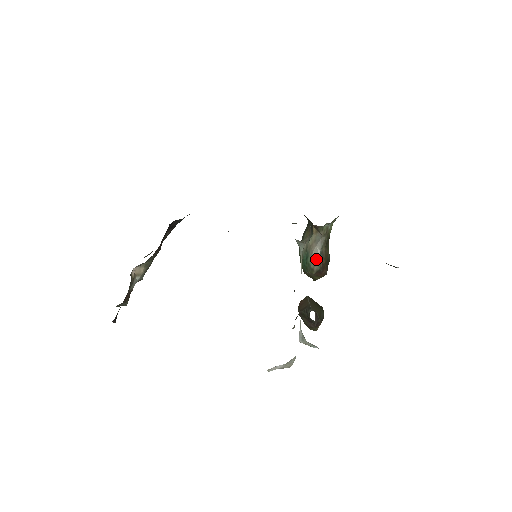
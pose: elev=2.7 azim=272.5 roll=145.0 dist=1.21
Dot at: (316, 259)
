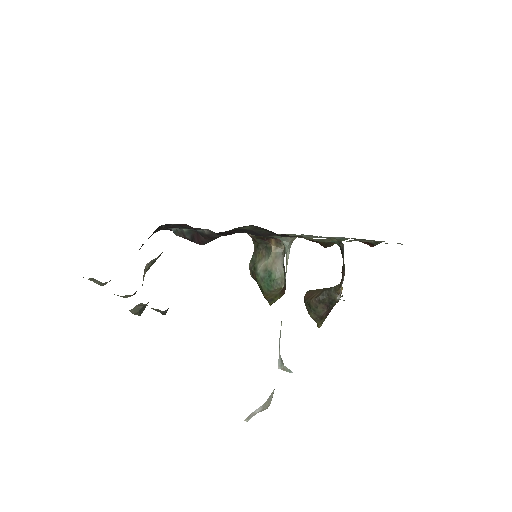
Dot at: (282, 273)
